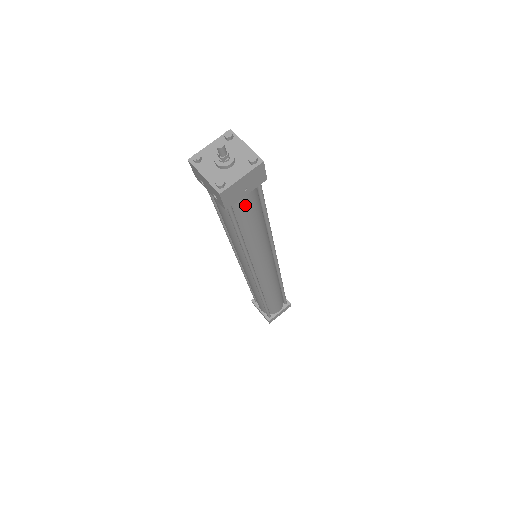
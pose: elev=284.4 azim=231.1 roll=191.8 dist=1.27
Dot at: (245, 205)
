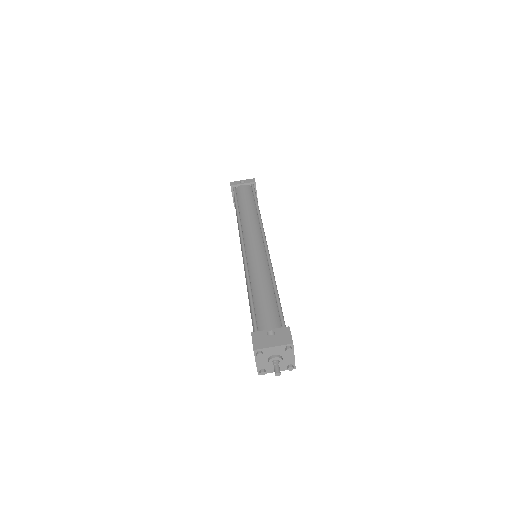
Dot at: occluded
